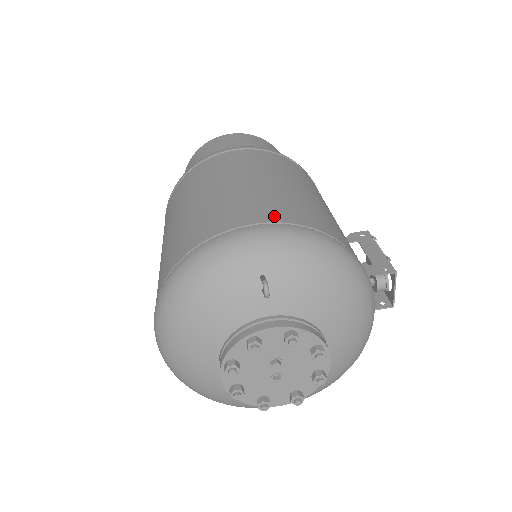
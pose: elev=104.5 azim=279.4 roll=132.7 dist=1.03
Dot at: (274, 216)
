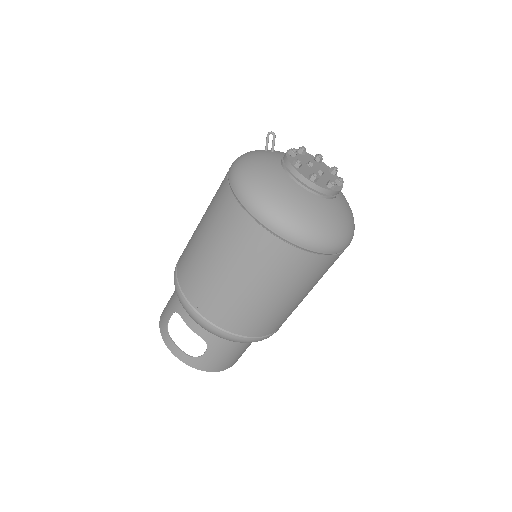
Dot at: occluded
